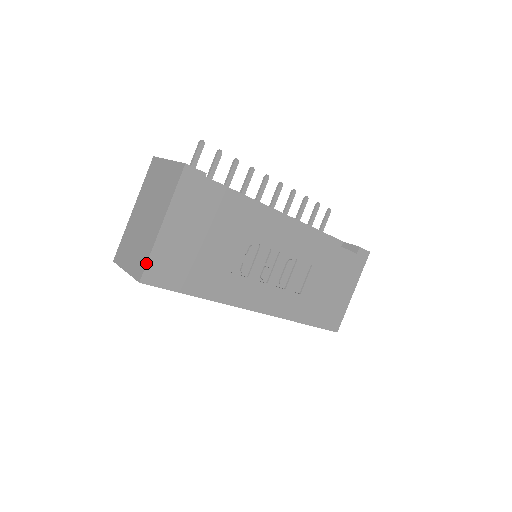
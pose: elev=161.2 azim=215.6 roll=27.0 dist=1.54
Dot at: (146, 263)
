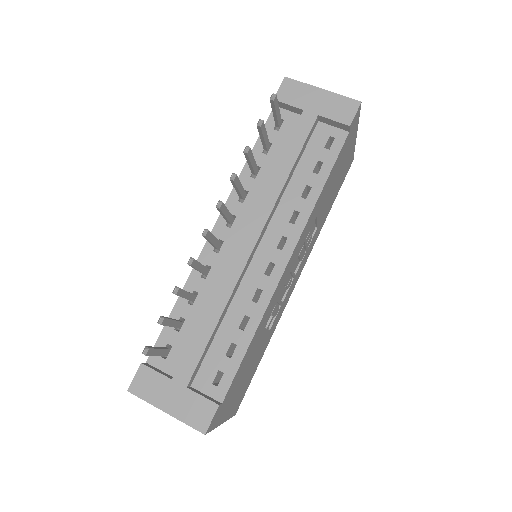
Dot at: occluded
